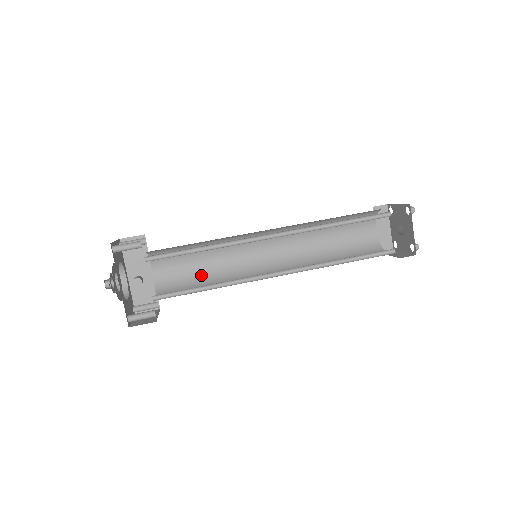
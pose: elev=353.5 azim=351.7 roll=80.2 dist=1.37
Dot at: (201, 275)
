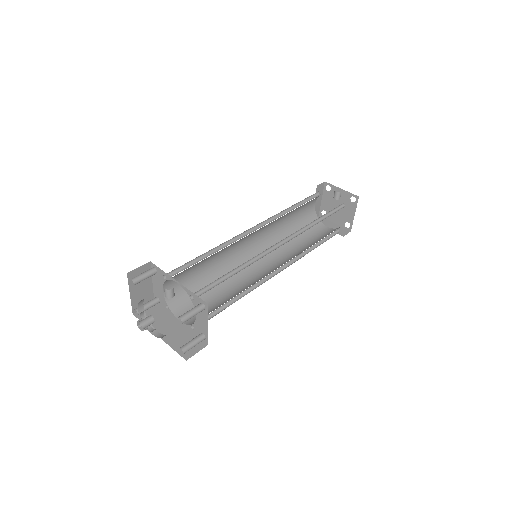
Dot at: (225, 301)
